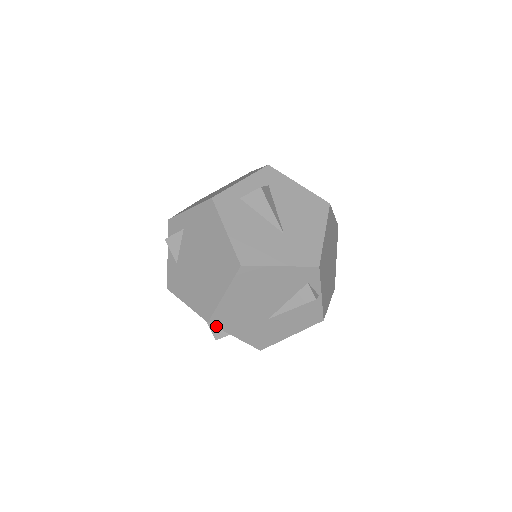
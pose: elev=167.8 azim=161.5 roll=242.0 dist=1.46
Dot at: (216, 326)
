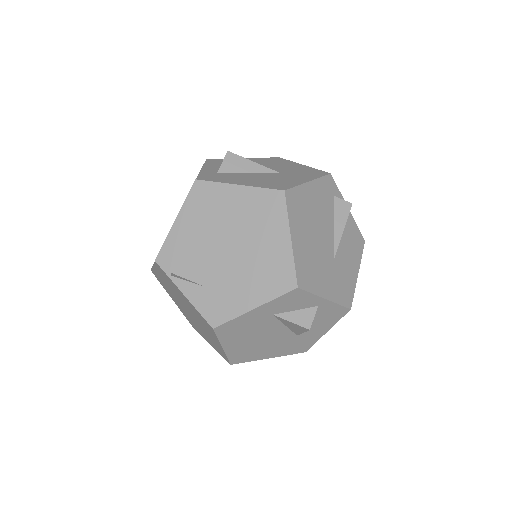
Dot at: (306, 290)
